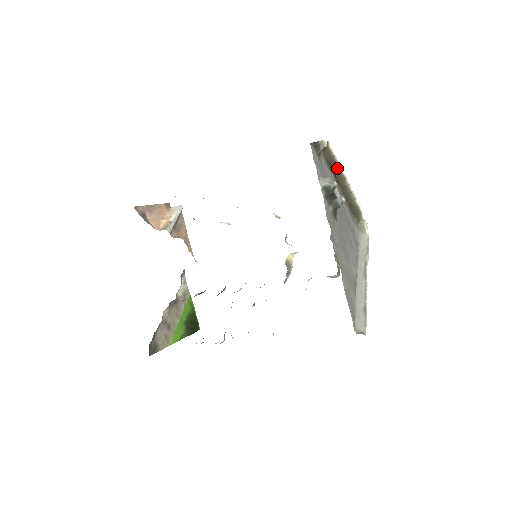
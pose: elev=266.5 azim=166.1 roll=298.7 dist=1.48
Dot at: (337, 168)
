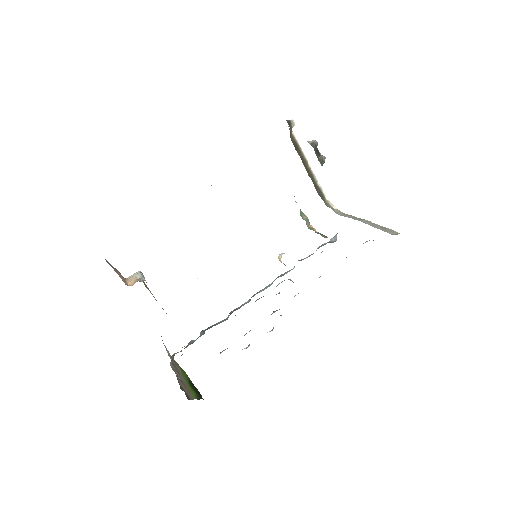
Dot at: (300, 152)
